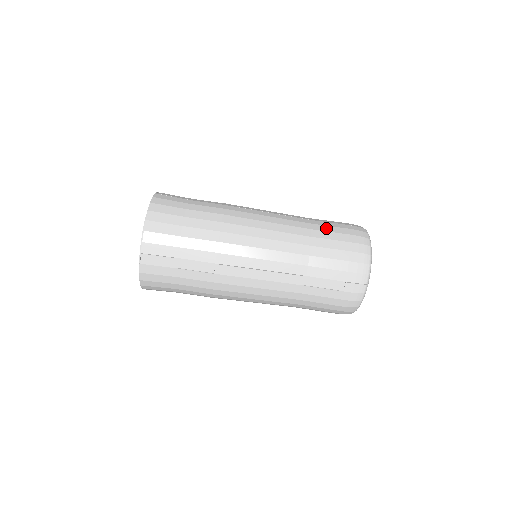
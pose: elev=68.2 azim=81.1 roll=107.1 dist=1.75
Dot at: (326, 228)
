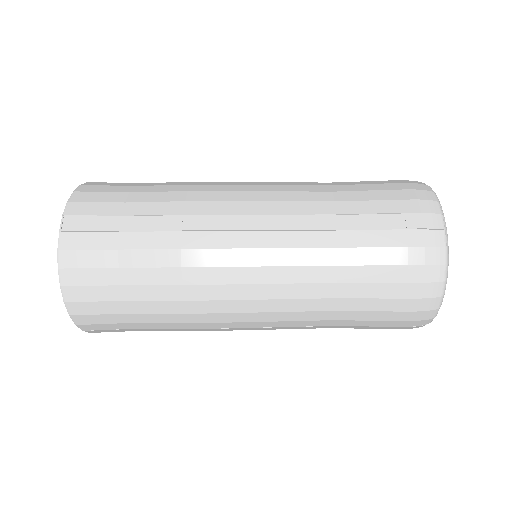
Dot at: (366, 256)
